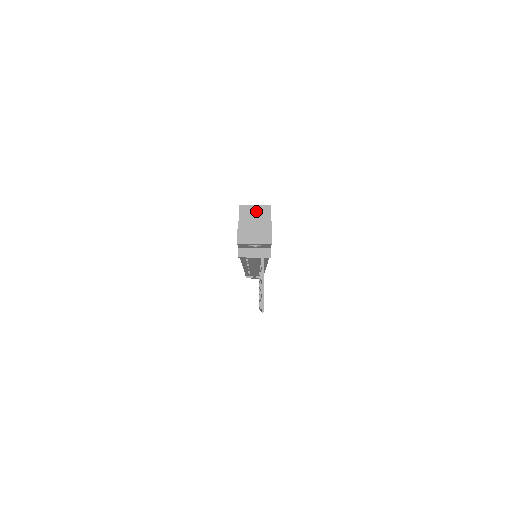
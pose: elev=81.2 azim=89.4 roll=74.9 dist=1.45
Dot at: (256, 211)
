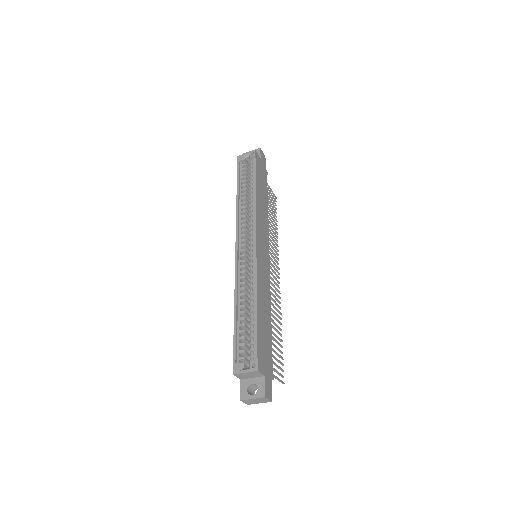
Dot at: (248, 374)
